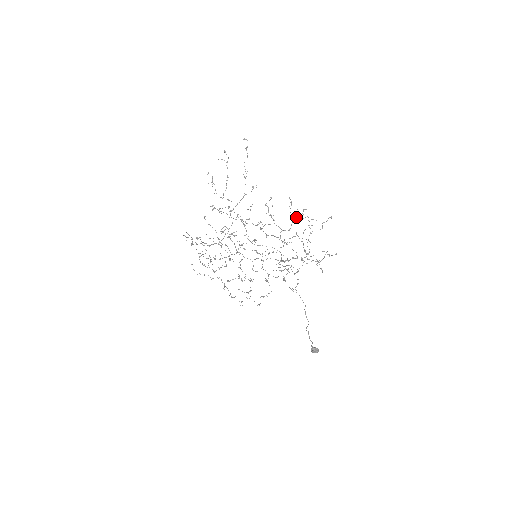
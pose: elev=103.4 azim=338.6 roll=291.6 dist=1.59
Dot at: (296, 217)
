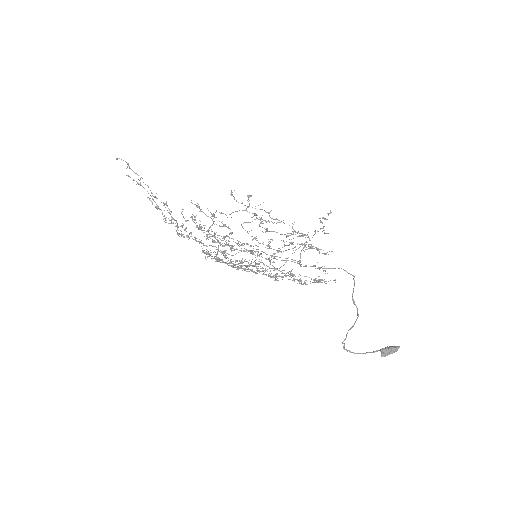
Dot at: occluded
